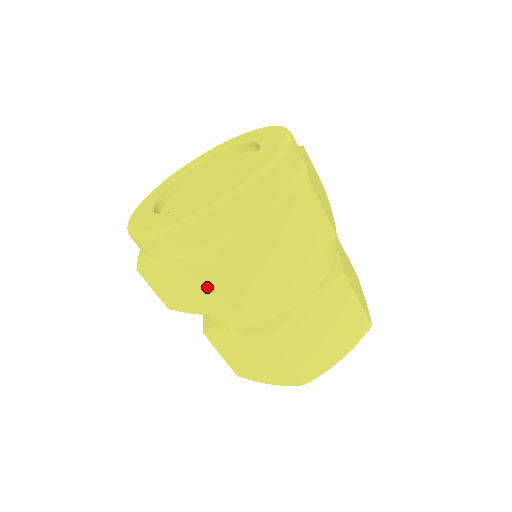
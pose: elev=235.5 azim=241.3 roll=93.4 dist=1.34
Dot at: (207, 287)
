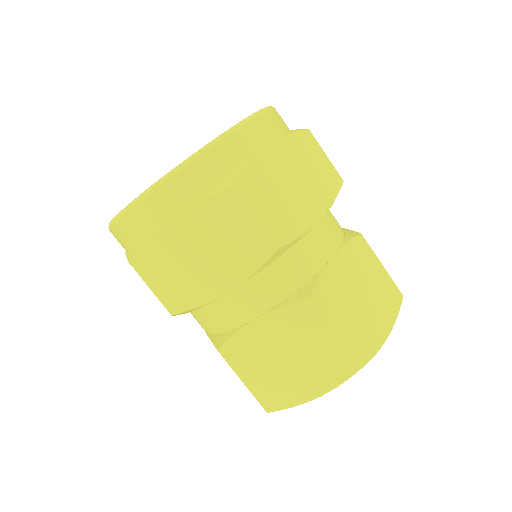
Dot at: occluded
